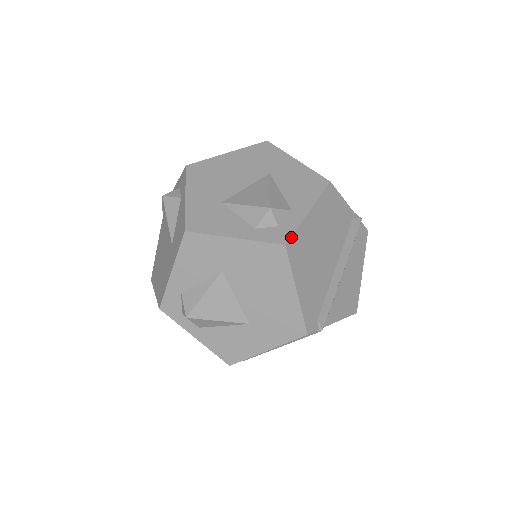
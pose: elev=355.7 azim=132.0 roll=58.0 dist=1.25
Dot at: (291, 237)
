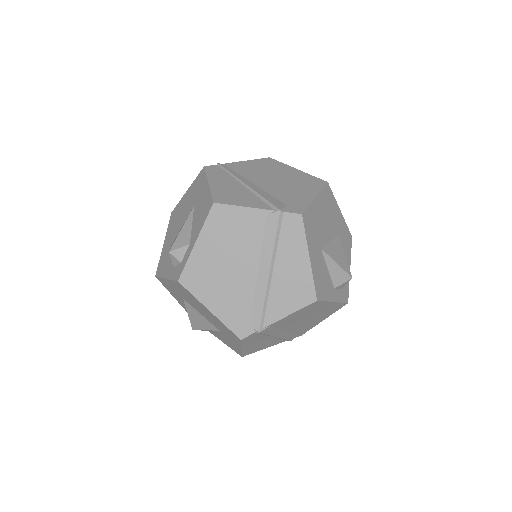
Dot at: (182, 272)
